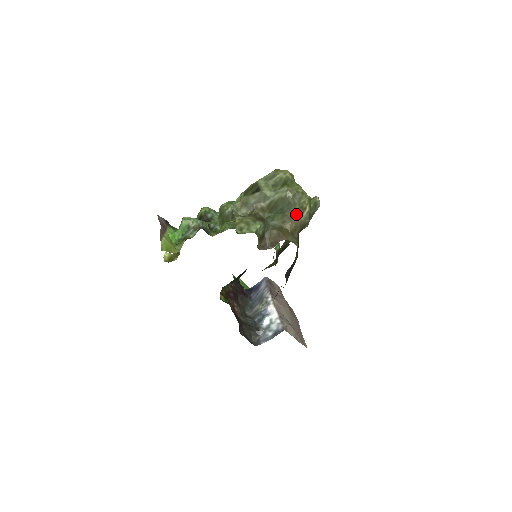
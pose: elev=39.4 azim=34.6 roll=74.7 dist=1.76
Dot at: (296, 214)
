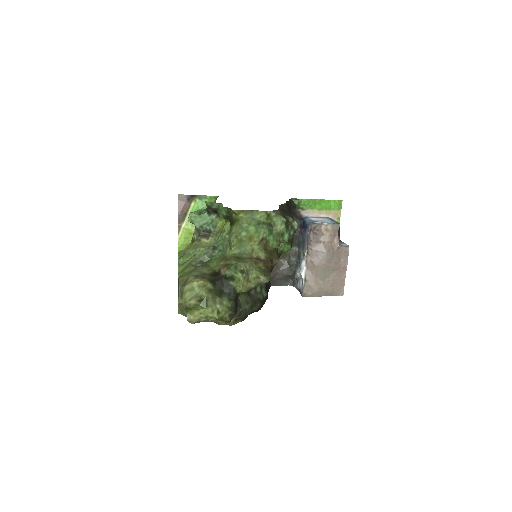
Dot at: occluded
